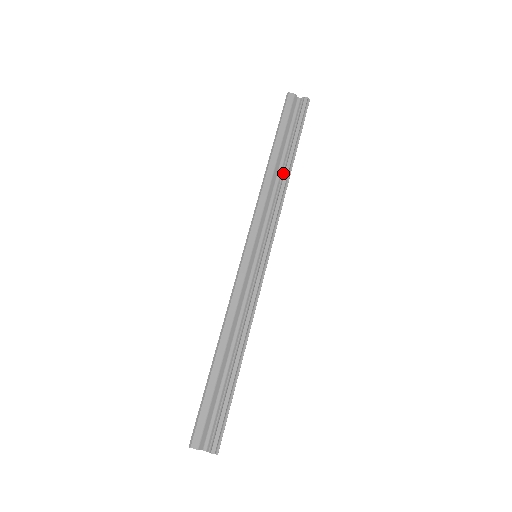
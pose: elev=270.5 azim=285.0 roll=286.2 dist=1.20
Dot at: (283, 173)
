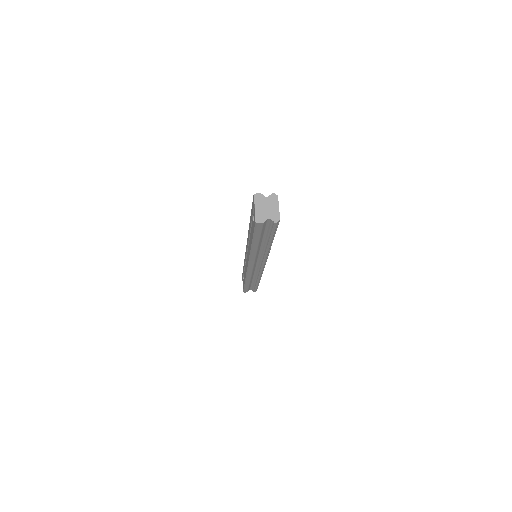
Dot at: occluded
